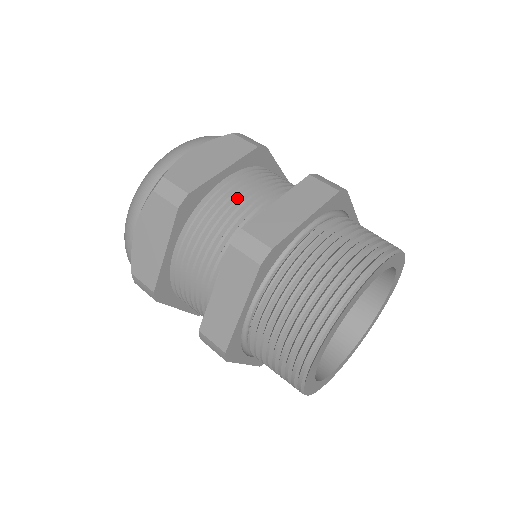
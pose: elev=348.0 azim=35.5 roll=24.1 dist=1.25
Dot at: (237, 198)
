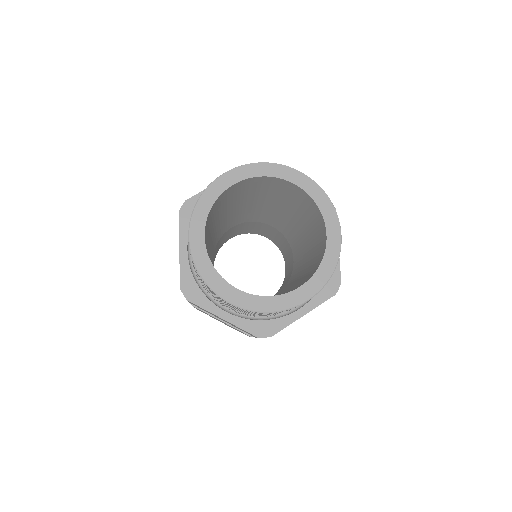
Dot at: occluded
